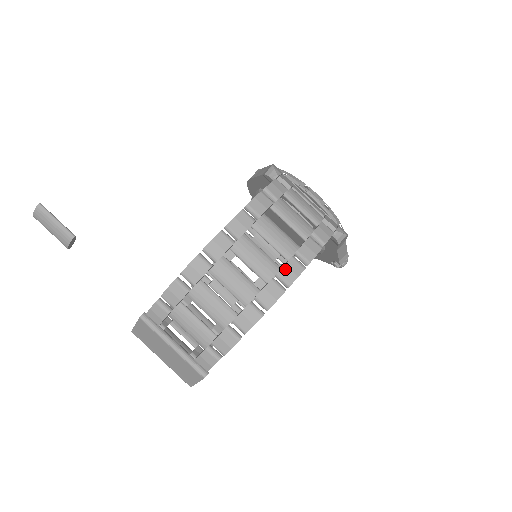
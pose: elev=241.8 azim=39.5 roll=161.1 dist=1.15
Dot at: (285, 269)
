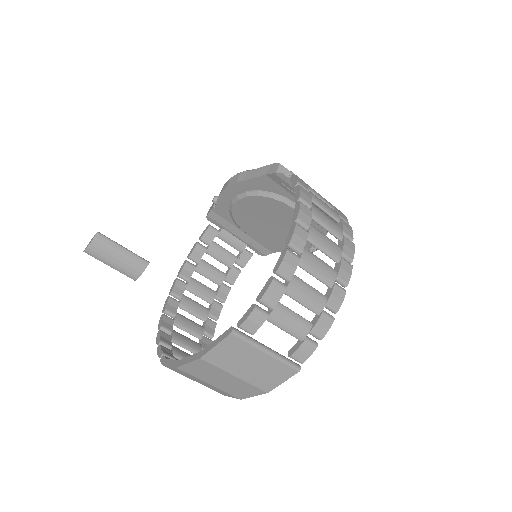
Dot at: (345, 247)
